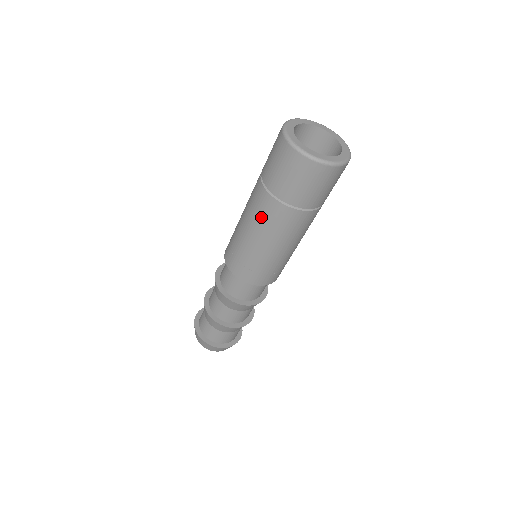
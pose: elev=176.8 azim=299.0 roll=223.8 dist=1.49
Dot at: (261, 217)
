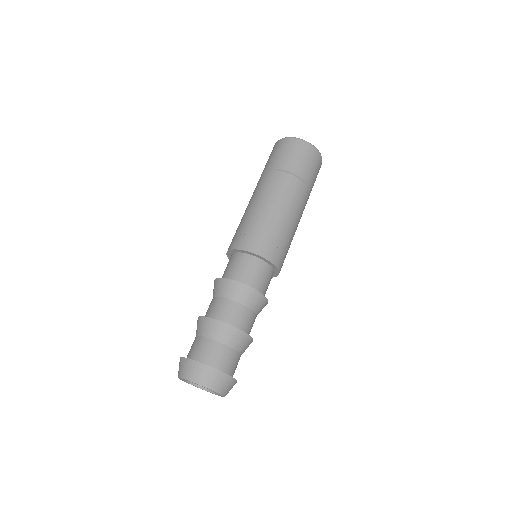
Dot at: (265, 188)
